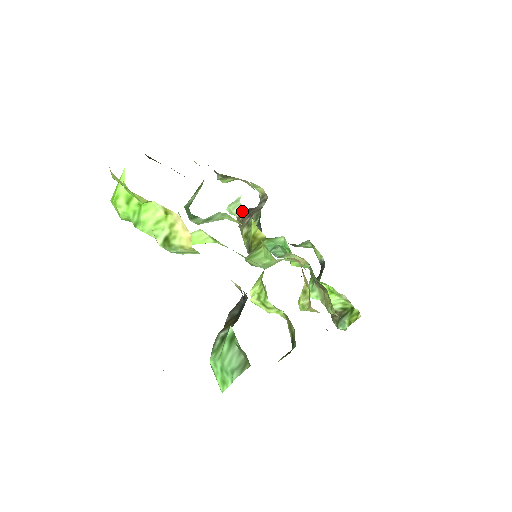
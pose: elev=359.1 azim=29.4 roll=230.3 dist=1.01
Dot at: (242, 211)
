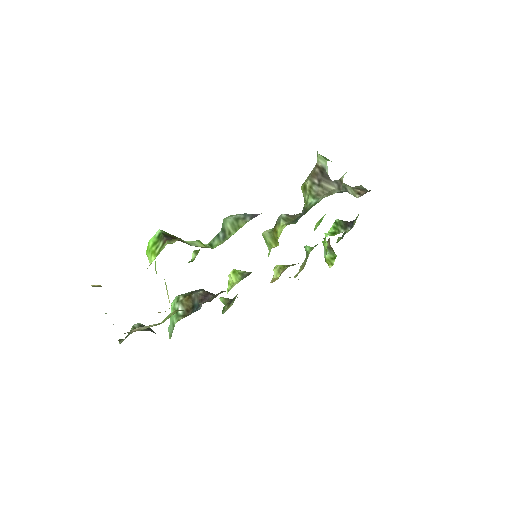
Dot at: (323, 167)
